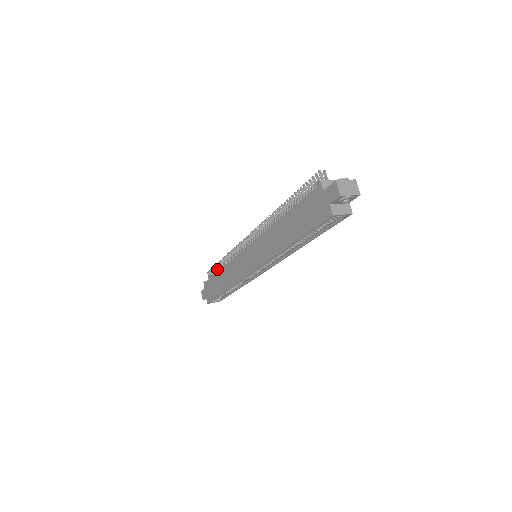
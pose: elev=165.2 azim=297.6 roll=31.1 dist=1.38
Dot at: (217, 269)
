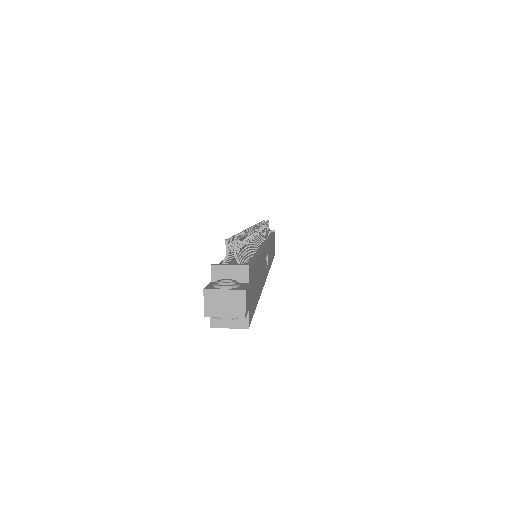
Dot at: occluded
